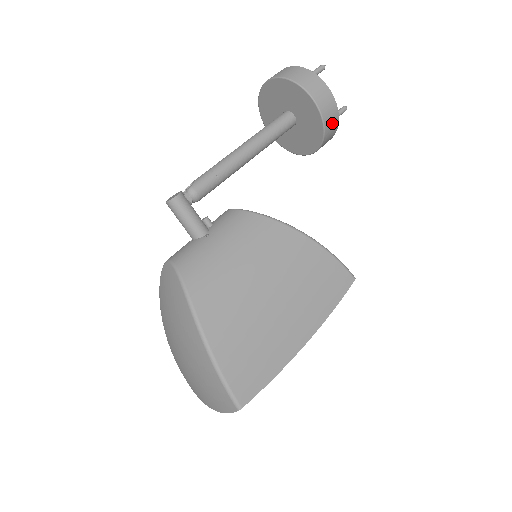
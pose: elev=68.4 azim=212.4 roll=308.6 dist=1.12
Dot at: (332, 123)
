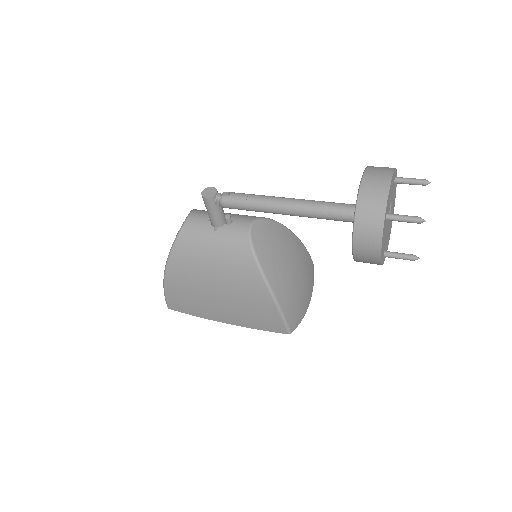
Dot at: occluded
